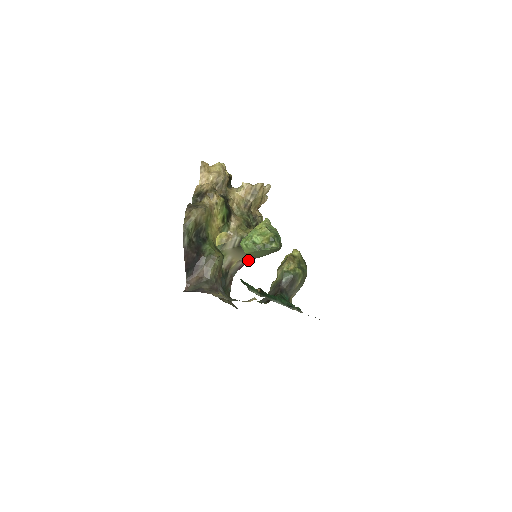
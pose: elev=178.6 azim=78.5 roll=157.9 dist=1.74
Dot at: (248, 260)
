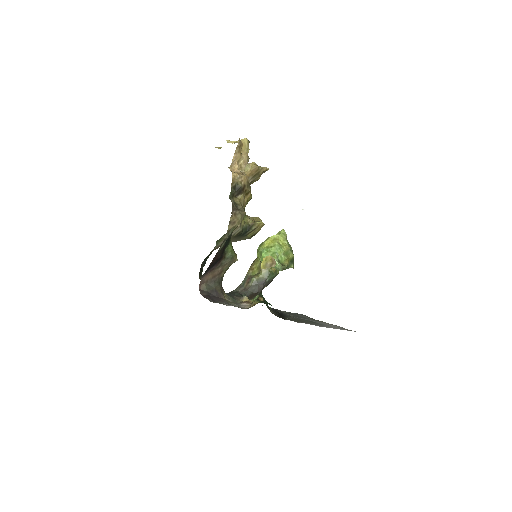
Dot at: occluded
